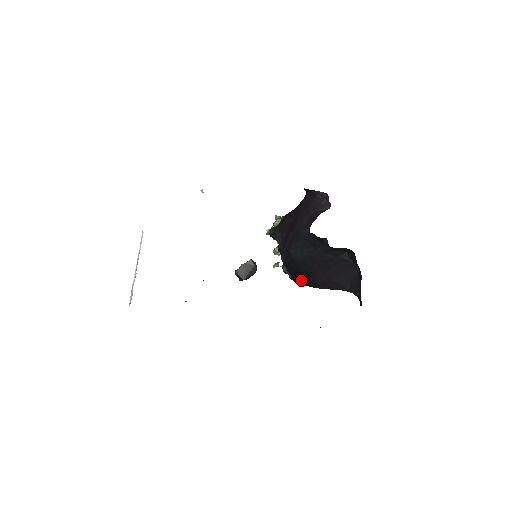
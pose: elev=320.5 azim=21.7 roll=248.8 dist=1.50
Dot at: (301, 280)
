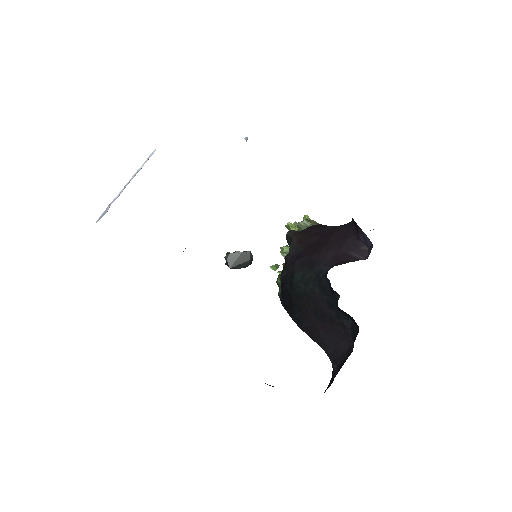
Dot at: (288, 307)
